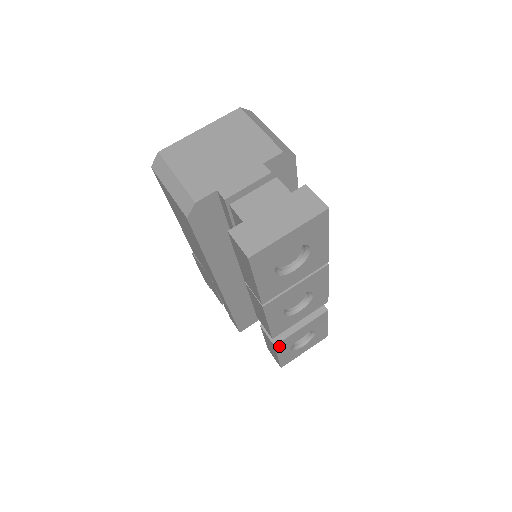
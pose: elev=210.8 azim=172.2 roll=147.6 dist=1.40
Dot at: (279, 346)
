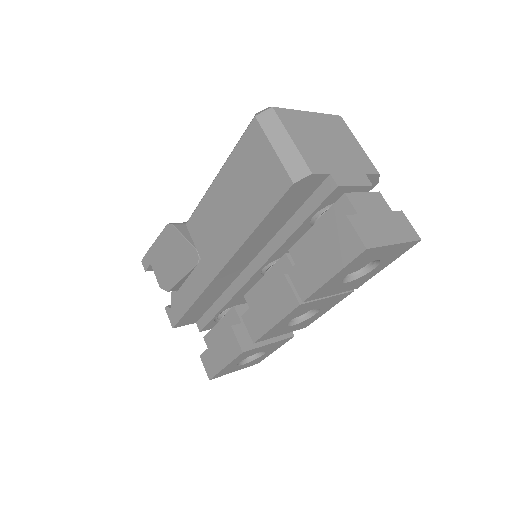
Dot at: (242, 354)
